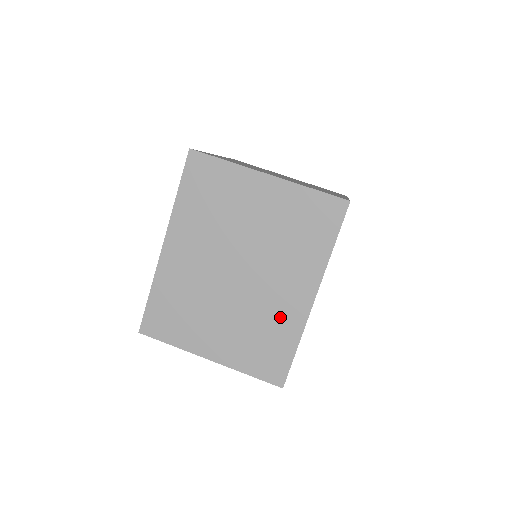
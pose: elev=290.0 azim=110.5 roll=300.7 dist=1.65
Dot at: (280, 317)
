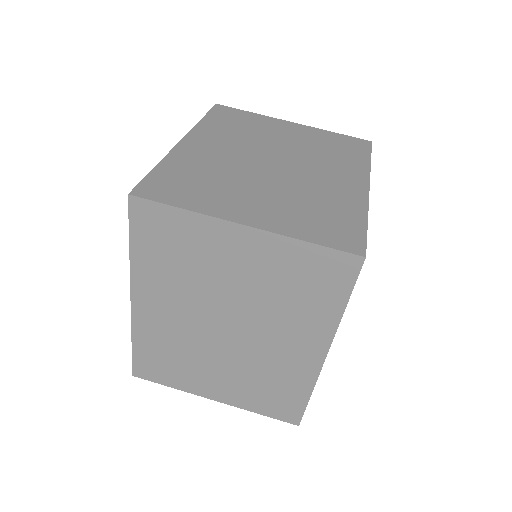
Dot at: (286, 370)
